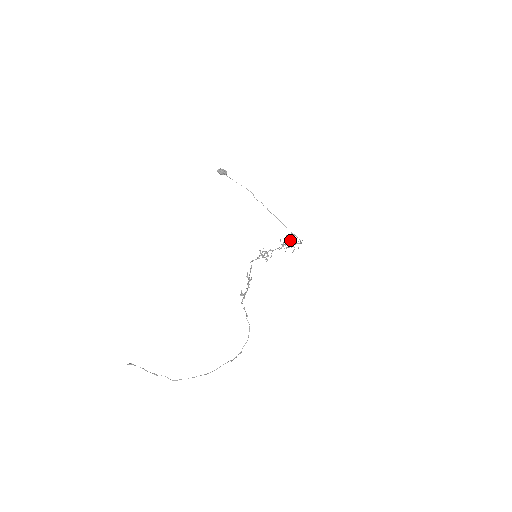
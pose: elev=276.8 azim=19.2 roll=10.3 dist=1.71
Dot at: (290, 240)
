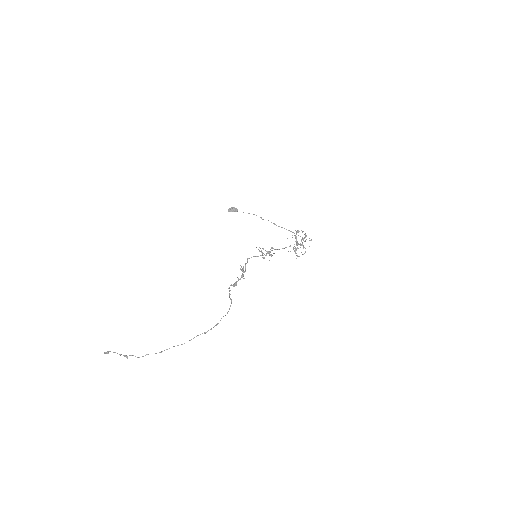
Dot at: (296, 239)
